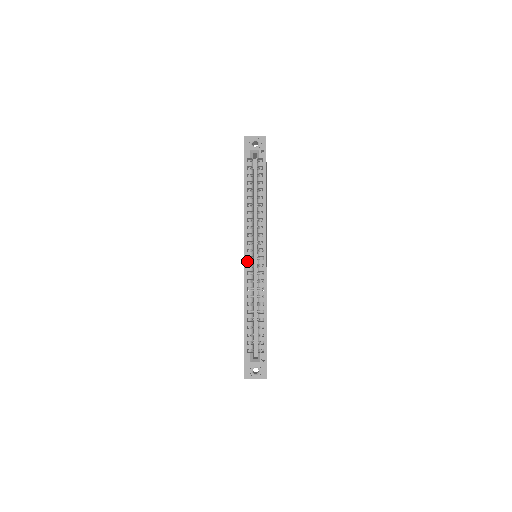
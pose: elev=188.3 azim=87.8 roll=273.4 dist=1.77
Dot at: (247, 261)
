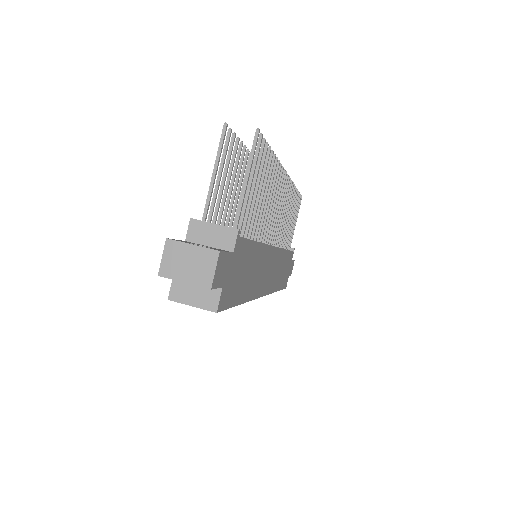
Dot at: occluded
